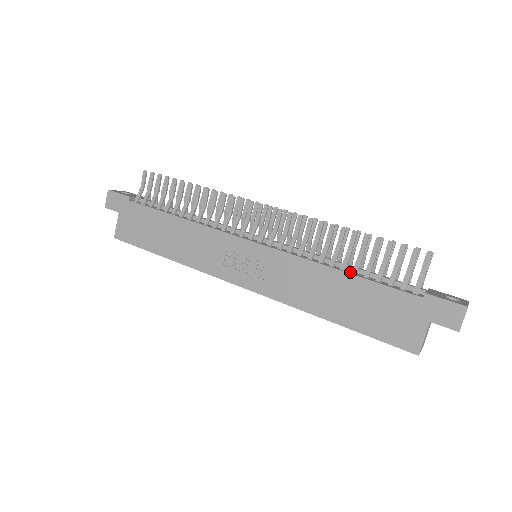
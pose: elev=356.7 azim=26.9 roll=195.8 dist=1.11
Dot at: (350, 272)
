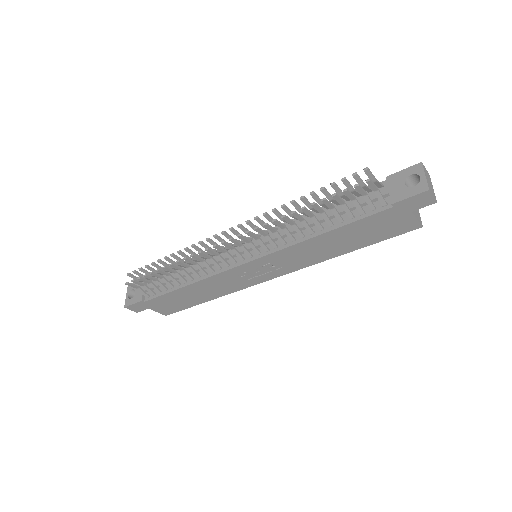
Dot at: (328, 227)
